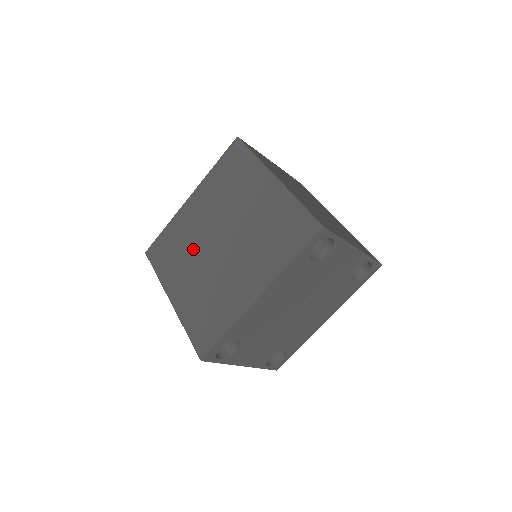
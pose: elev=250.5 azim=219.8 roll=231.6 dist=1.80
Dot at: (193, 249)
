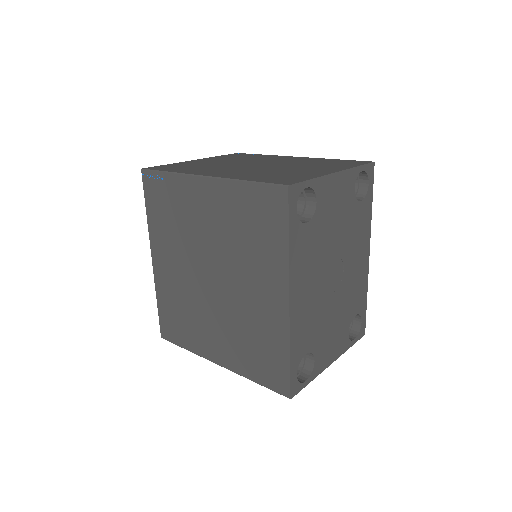
Dot at: (195, 303)
